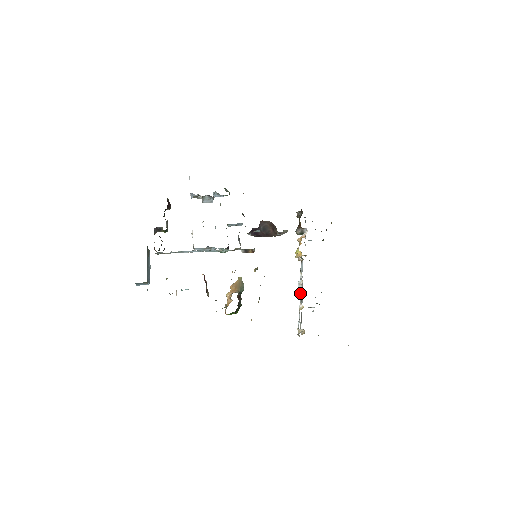
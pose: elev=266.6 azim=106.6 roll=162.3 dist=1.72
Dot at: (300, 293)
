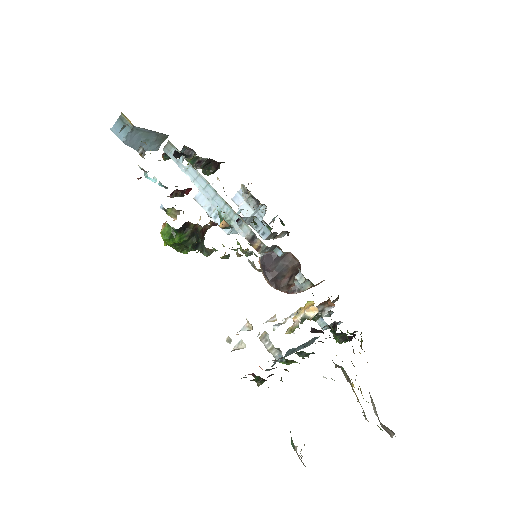
Dot at: occluded
